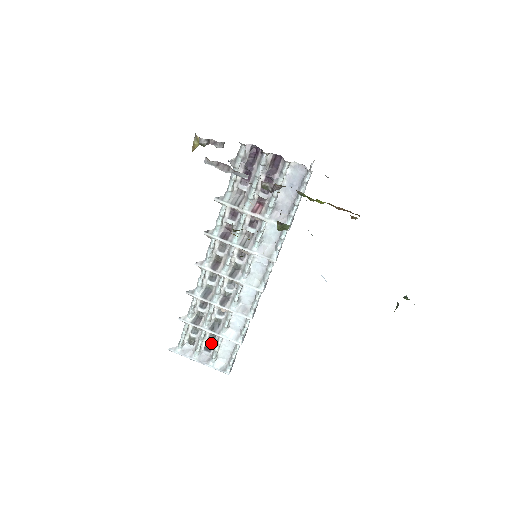
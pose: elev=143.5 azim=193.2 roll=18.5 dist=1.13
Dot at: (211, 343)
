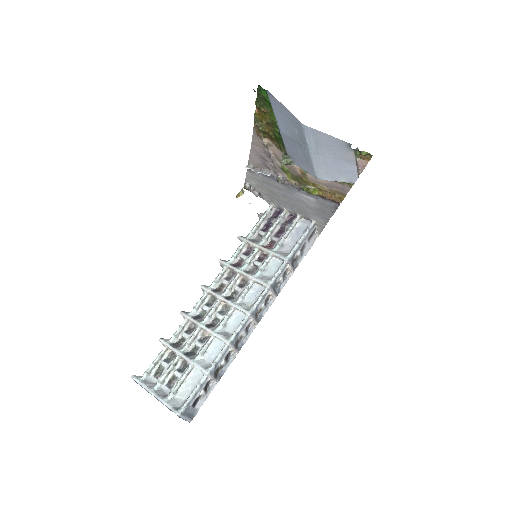
Dot at: (177, 375)
